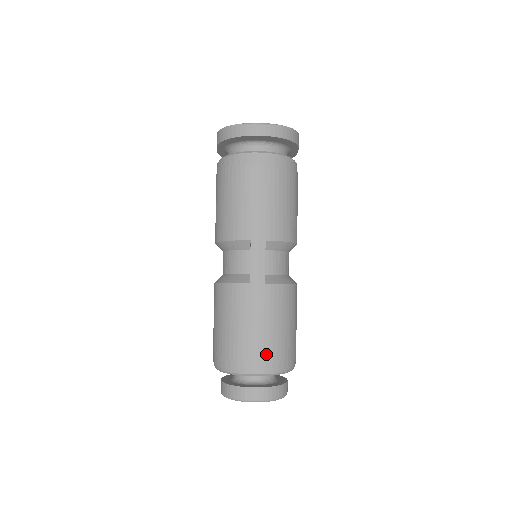
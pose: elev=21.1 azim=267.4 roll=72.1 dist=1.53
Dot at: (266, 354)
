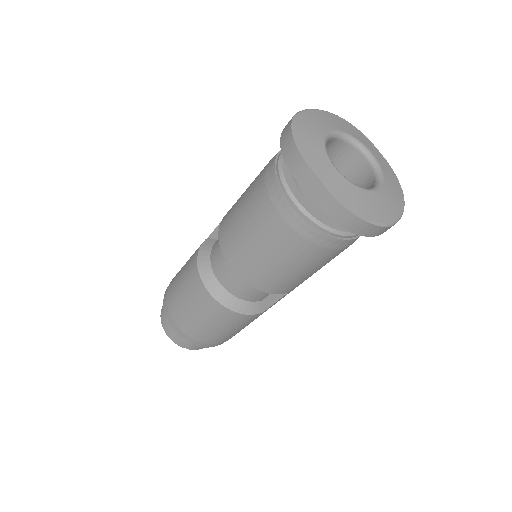
Dot at: occluded
